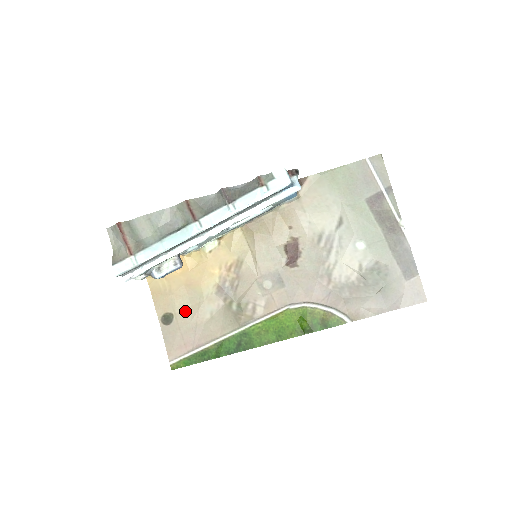
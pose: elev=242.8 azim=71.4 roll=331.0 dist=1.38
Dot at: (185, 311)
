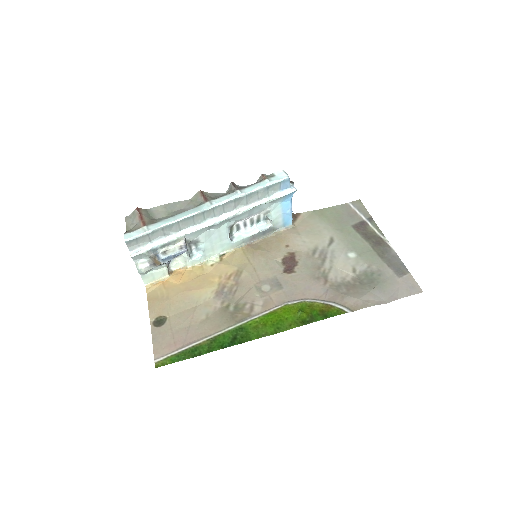
Dot at: (180, 314)
